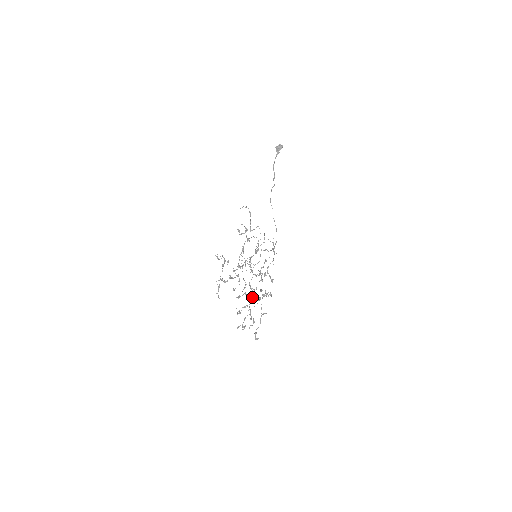
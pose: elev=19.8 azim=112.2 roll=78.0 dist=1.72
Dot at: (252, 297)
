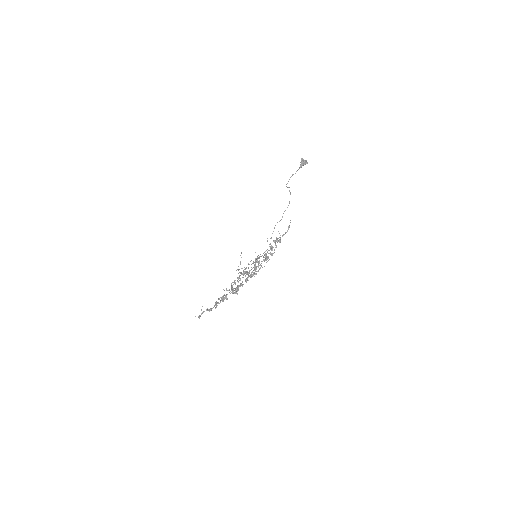
Dot at: (232, 288)
